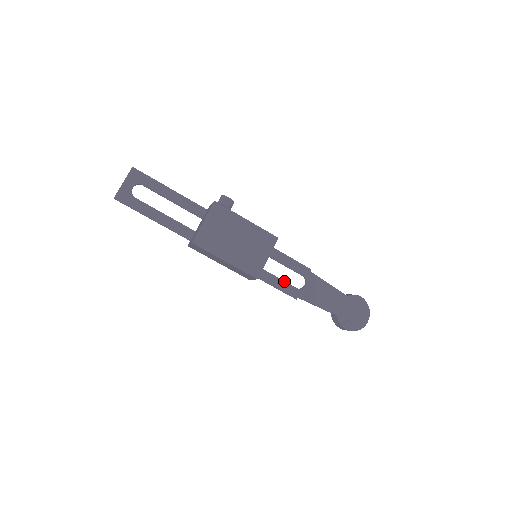
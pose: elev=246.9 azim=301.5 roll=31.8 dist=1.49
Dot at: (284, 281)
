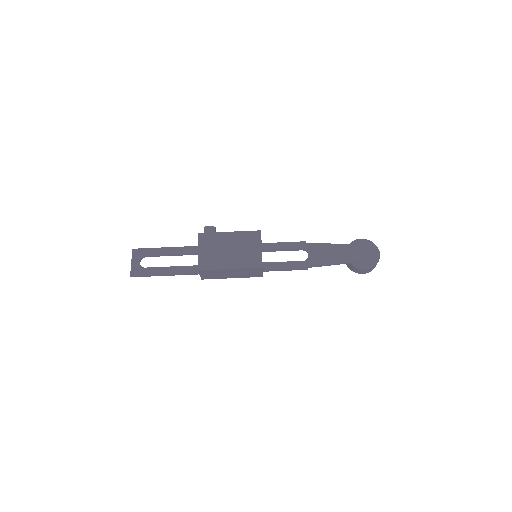
Dot at: (289, 262)
